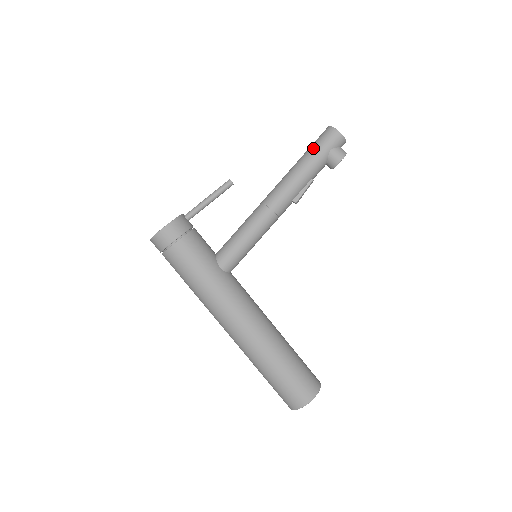
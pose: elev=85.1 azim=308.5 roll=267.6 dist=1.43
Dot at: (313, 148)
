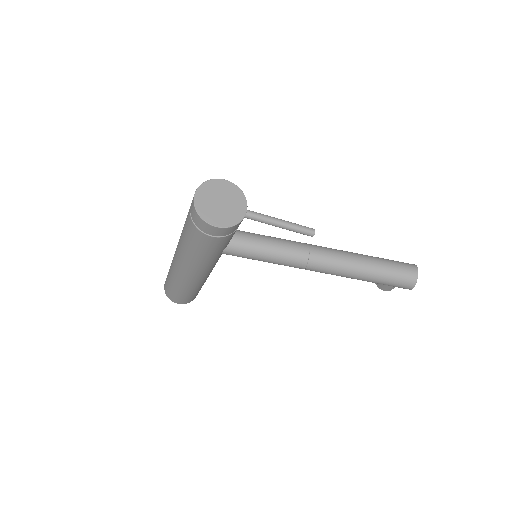
Dot at: (387, 276)
